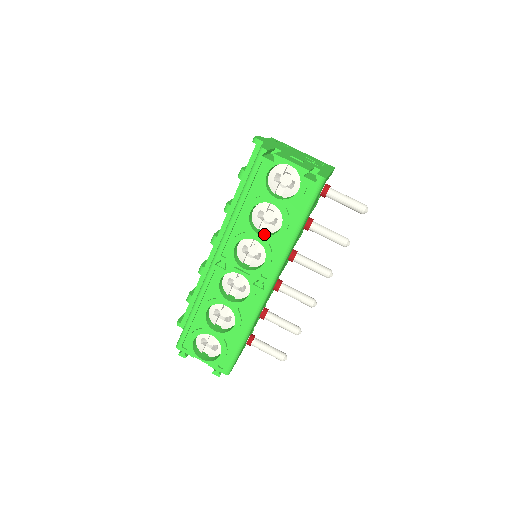
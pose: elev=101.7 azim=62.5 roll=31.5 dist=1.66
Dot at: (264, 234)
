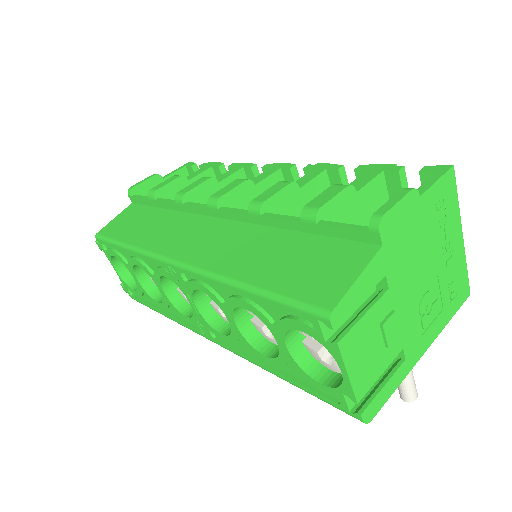
Dot at: (246, 324)
